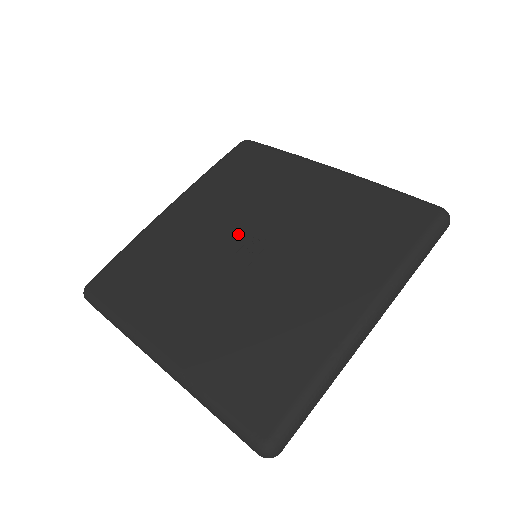
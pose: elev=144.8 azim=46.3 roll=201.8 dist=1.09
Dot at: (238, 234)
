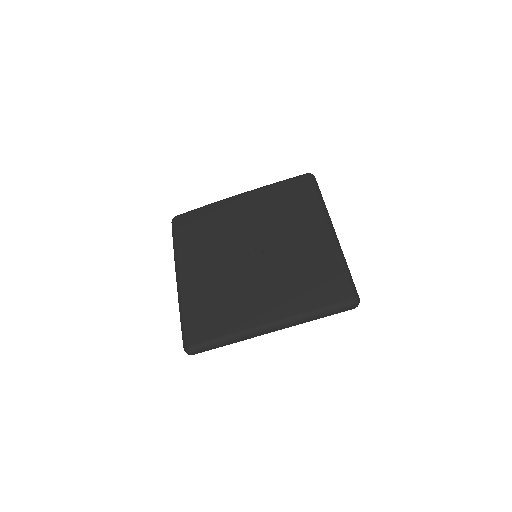
Dot at: (253, 239)
